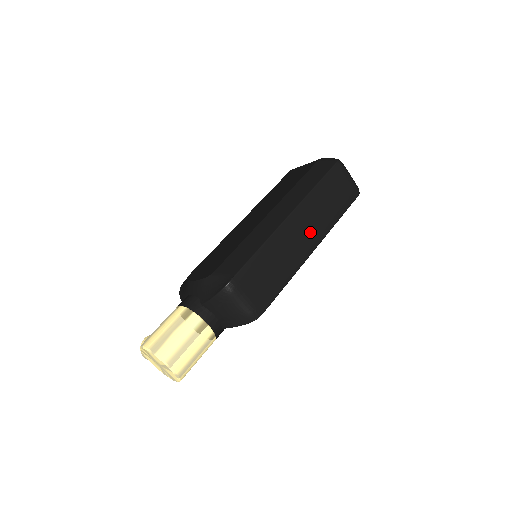
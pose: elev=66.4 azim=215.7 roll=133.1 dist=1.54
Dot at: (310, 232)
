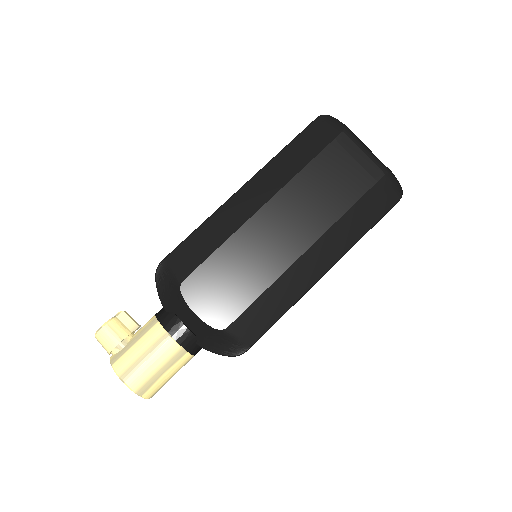
Dot at: occluded
